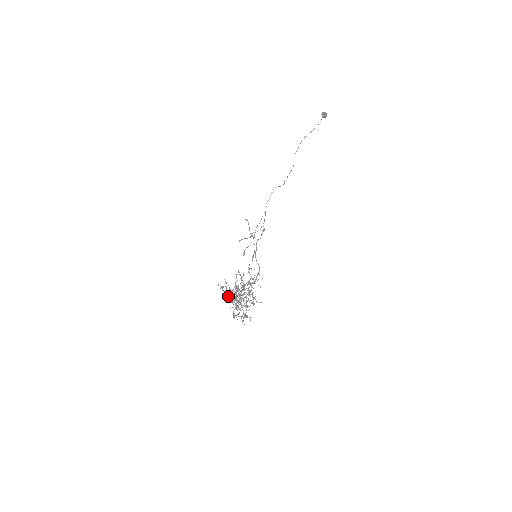
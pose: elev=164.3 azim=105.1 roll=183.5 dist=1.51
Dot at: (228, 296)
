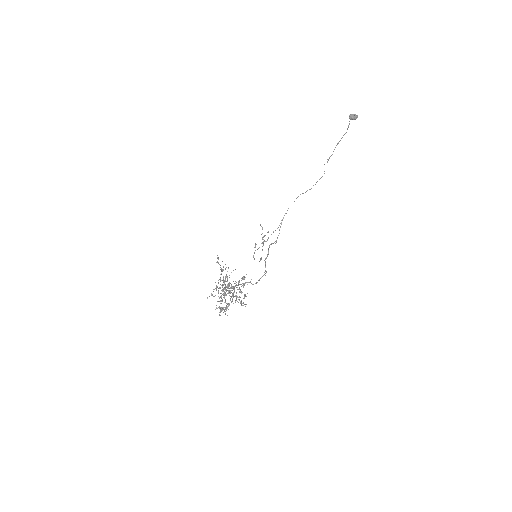
Dot at: occluded
